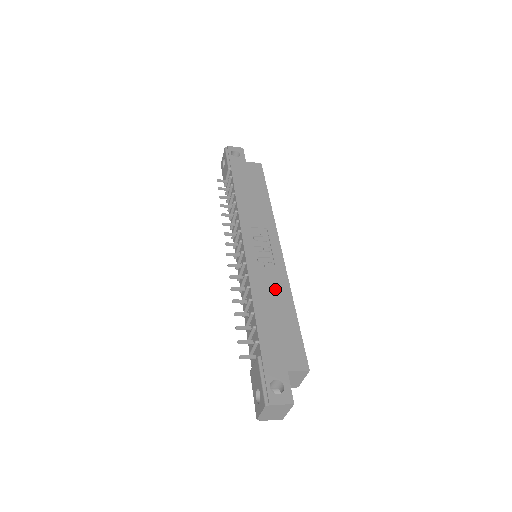
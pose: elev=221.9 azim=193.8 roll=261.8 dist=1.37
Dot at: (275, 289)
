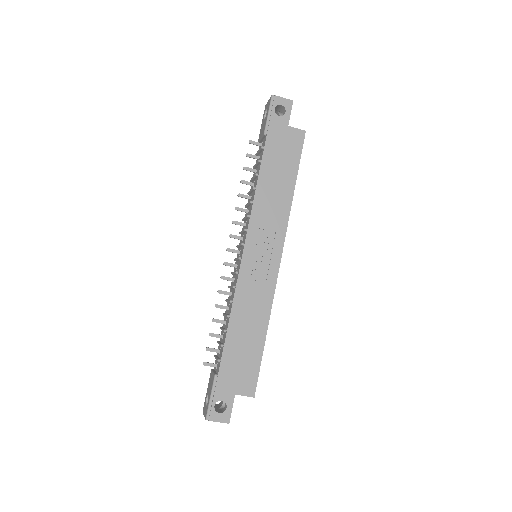
Dot at: (255, 310)
